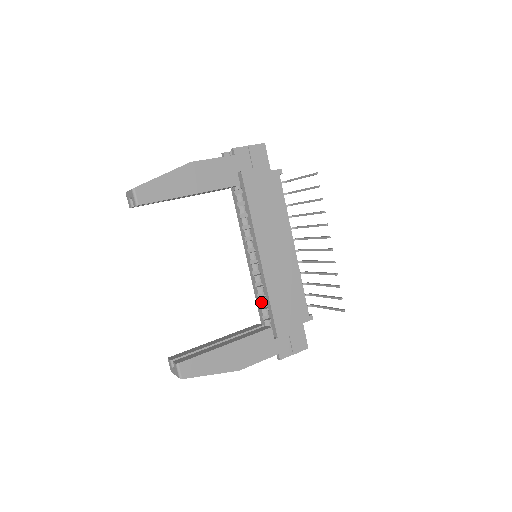
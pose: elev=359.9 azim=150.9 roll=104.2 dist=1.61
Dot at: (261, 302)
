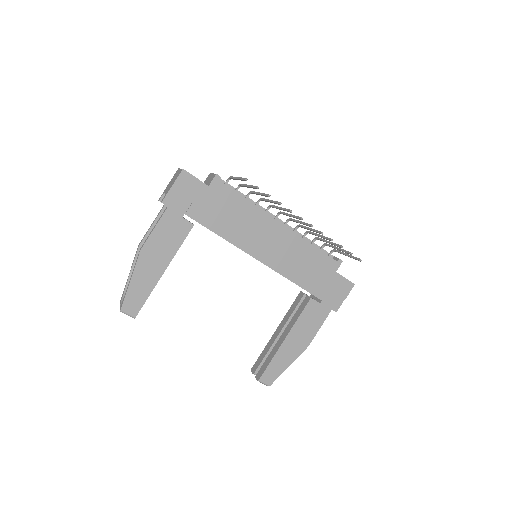
Dot at: occluded
